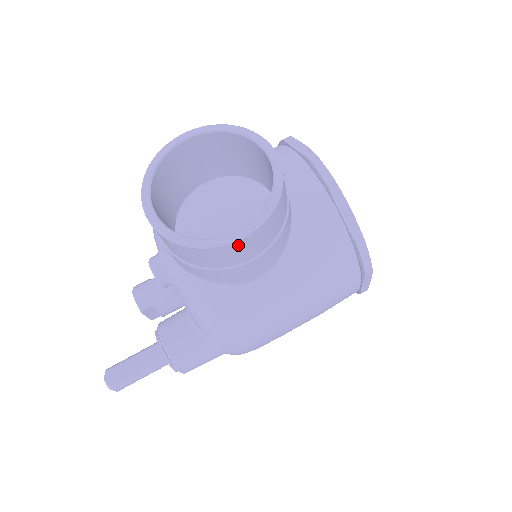
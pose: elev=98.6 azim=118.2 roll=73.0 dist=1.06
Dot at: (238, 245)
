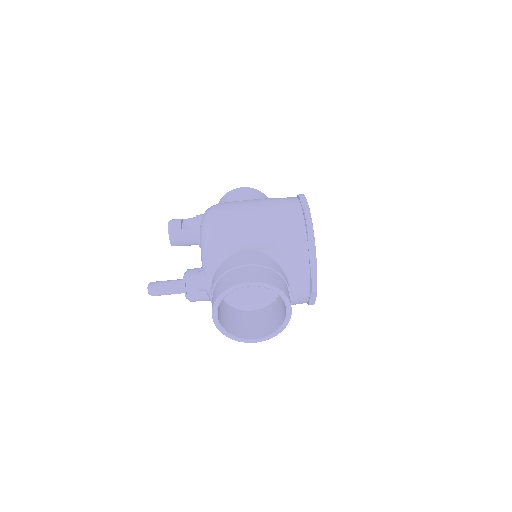
Dot at: occluded
